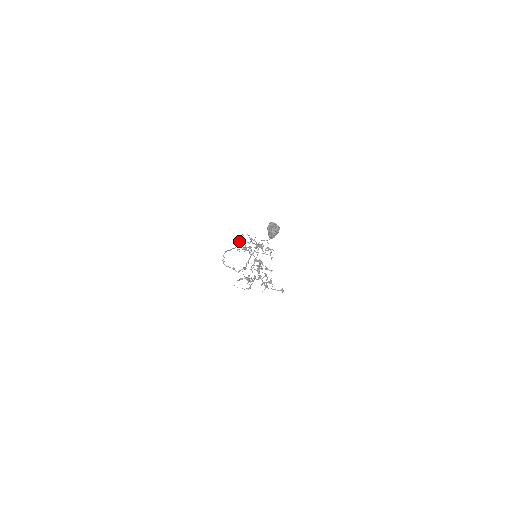
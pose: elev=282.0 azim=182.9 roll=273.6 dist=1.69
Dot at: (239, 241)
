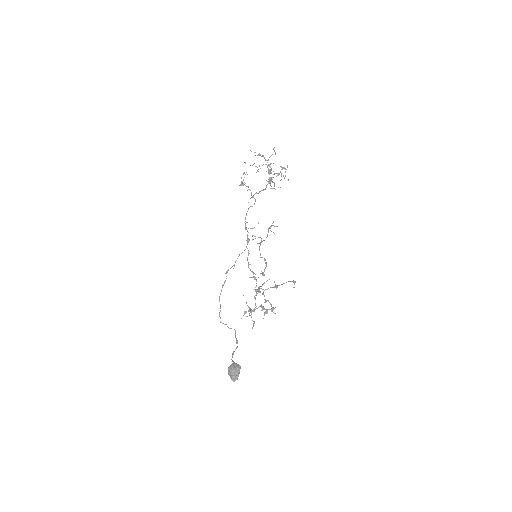
Dot at: occluded
